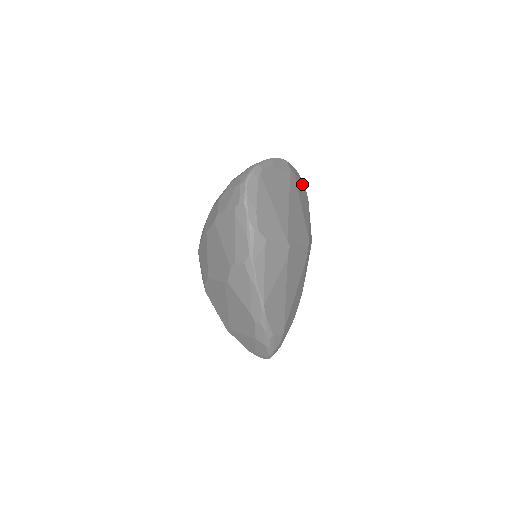
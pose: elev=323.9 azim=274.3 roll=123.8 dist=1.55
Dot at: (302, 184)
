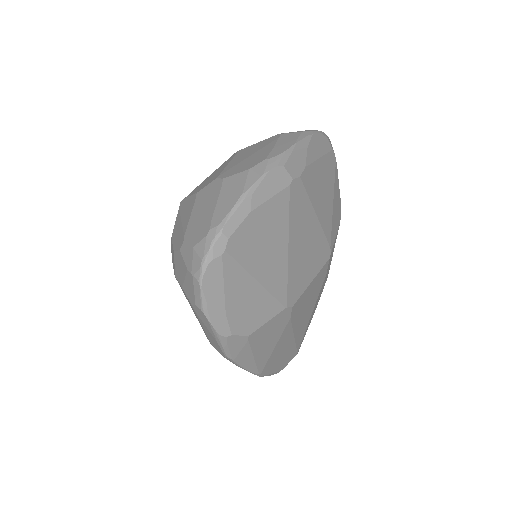
Dot at: (322, 151)
